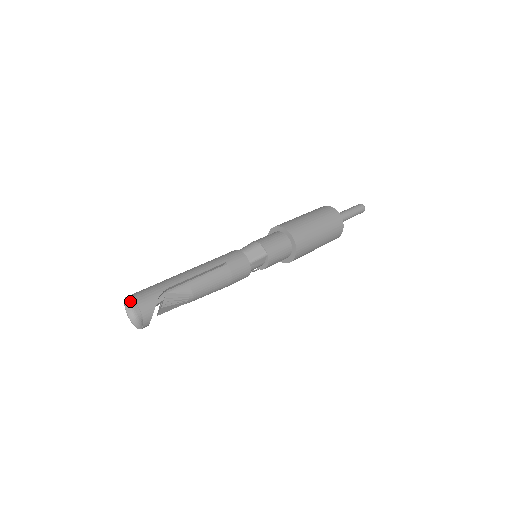
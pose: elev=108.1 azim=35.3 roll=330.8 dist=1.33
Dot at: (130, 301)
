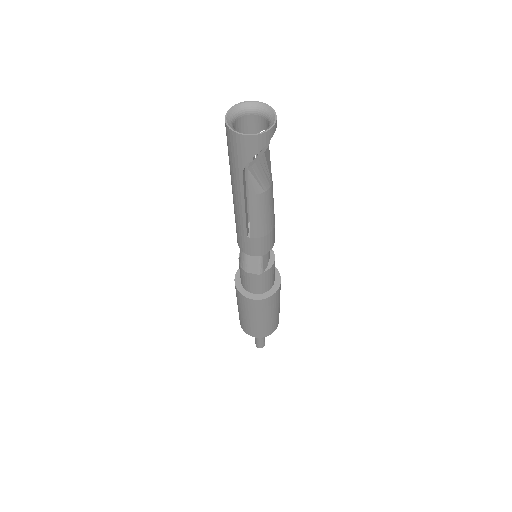
Dot at: (231, 120)
